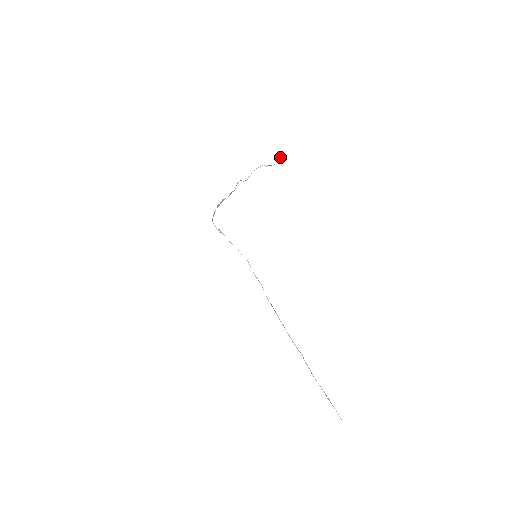
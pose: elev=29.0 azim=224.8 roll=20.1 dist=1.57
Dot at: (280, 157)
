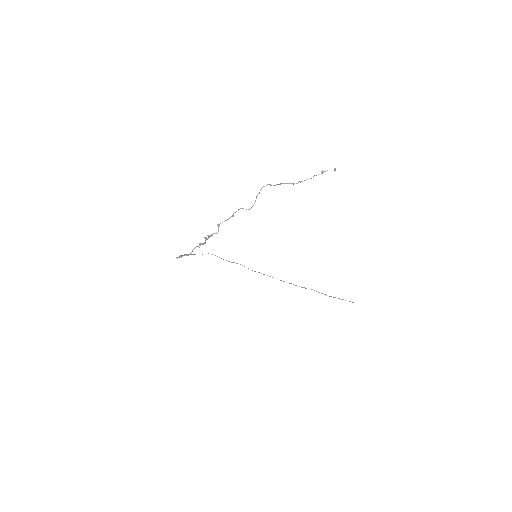
Dot at: (323, 171)
